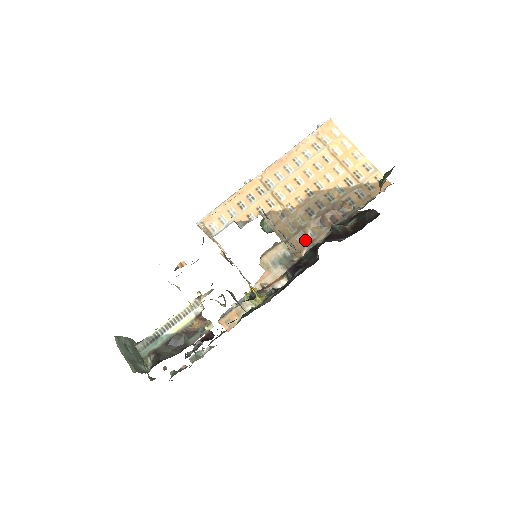
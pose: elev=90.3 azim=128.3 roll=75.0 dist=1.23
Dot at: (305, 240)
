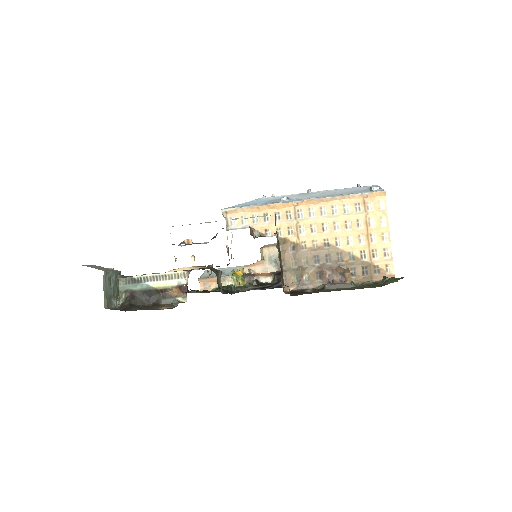
Dot at: (298, 280)
